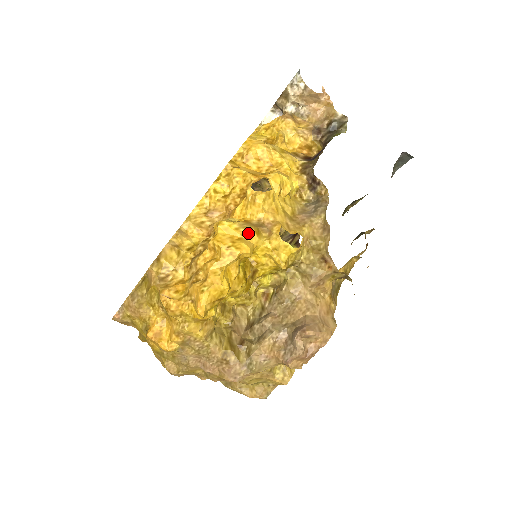
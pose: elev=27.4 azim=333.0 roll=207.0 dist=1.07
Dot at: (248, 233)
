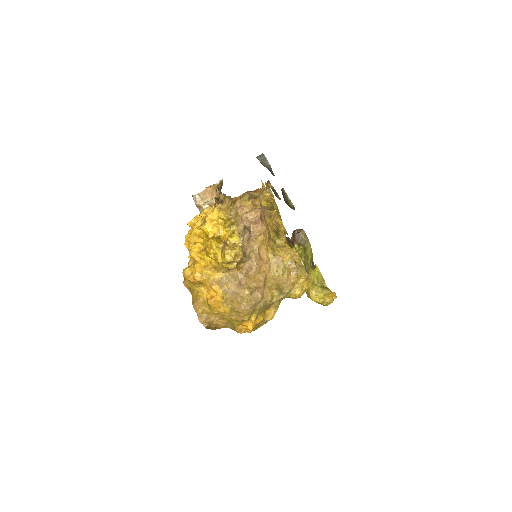
Dot at: occluded
